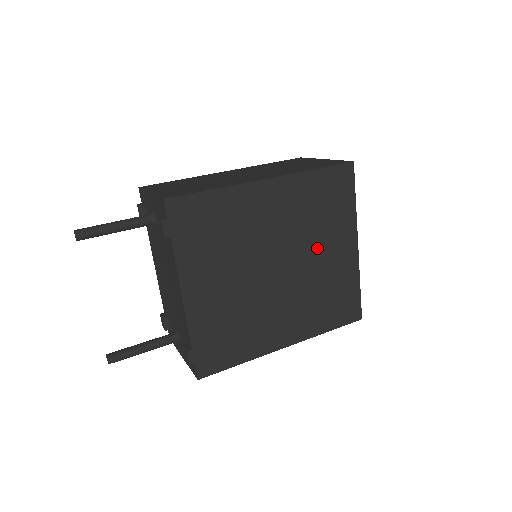
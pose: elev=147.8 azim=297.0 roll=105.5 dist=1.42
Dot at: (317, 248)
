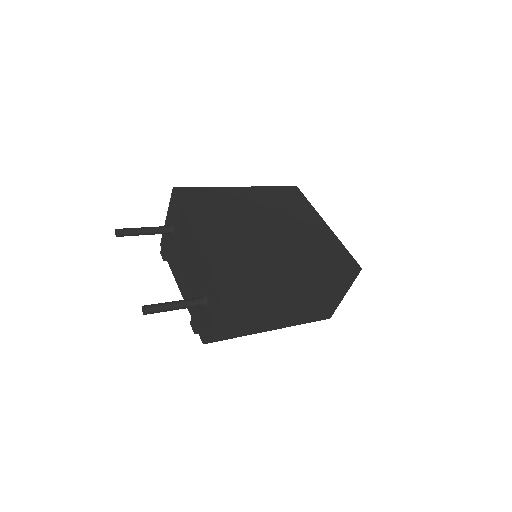
Dot at: (294, 222)
